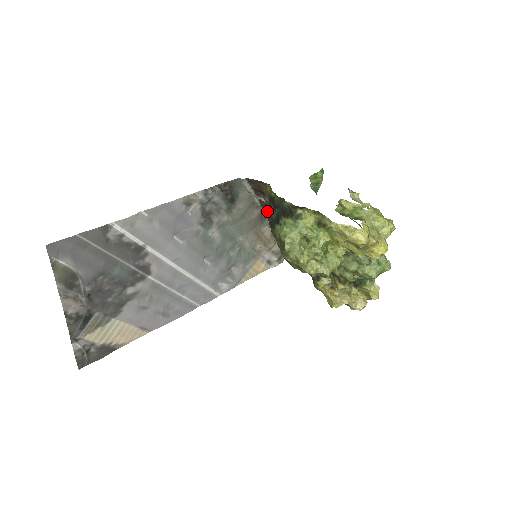
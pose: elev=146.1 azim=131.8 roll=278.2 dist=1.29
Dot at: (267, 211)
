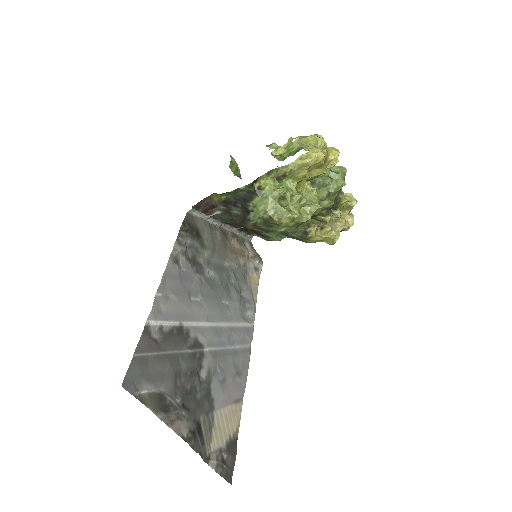
Dot at: (229, 217)
